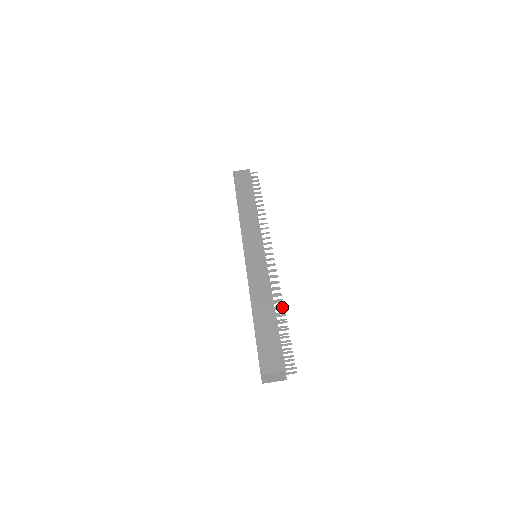
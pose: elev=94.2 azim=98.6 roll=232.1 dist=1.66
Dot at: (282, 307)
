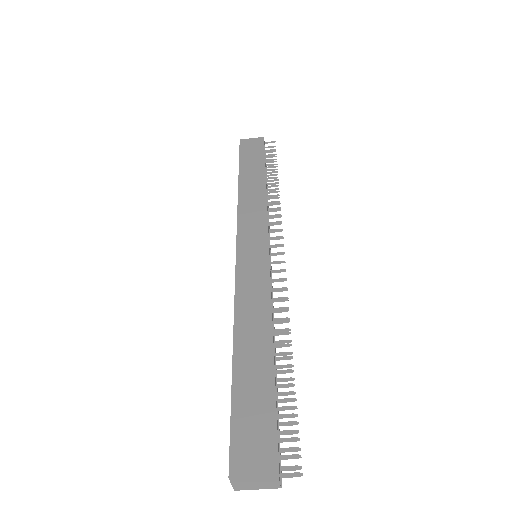
Dot at: (287, 343)
